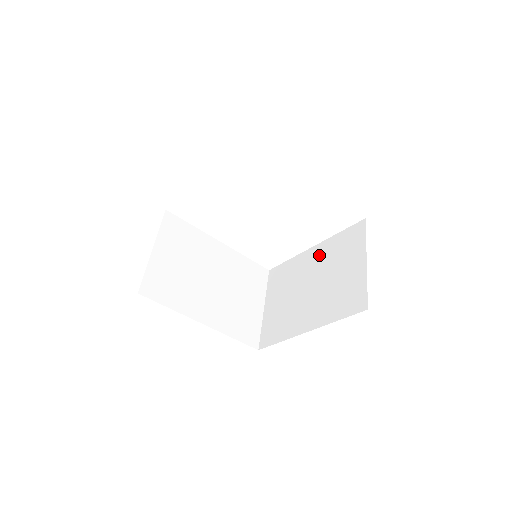
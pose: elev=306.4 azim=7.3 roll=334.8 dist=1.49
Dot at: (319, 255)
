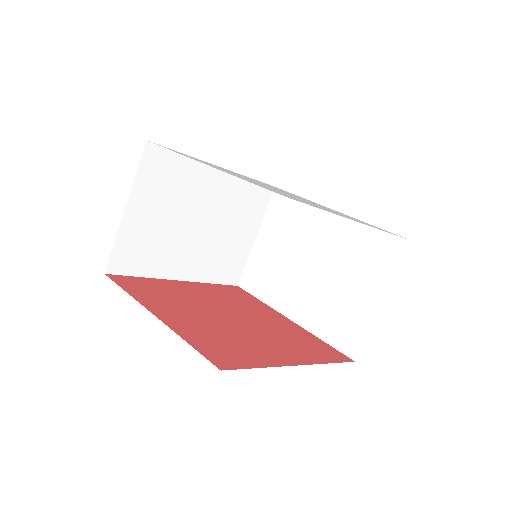
Dot at: (336, 233)
